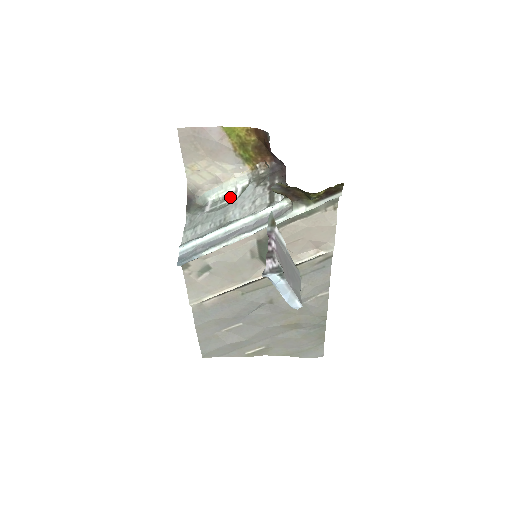
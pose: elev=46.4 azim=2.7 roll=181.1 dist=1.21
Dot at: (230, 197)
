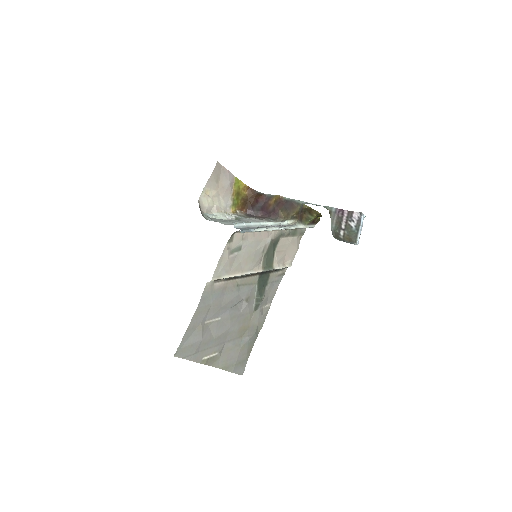
Dot at: occluded
